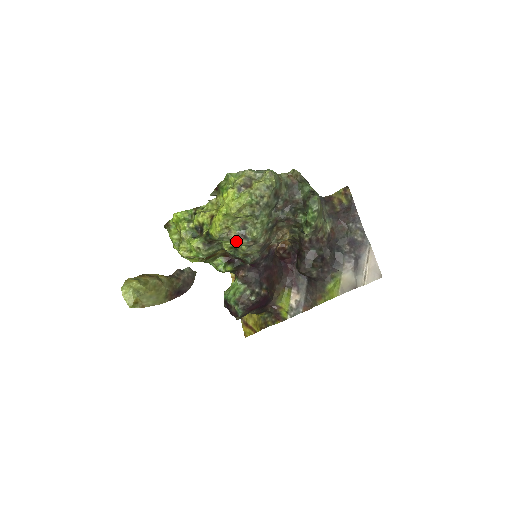
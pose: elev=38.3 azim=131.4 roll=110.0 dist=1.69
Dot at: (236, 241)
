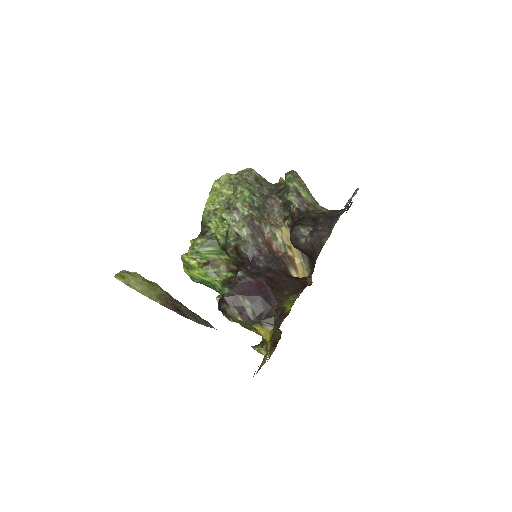
Dot at: (219, 211)
